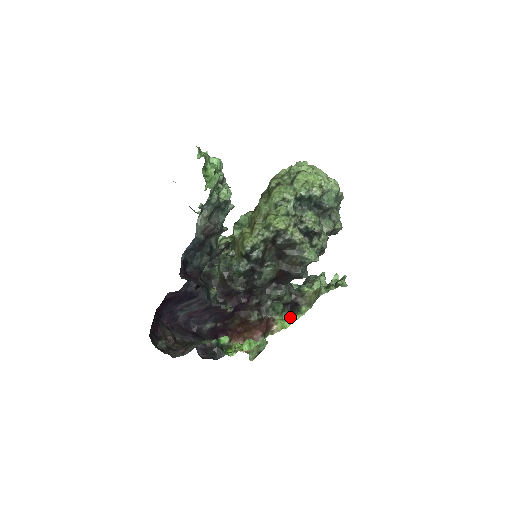
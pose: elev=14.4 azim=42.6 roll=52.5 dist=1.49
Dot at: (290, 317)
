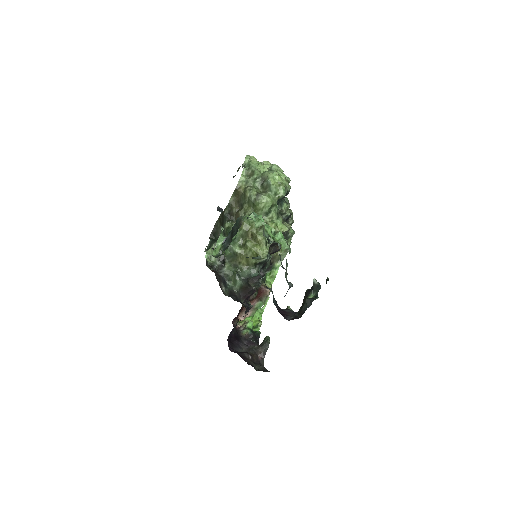
Dot at: (271, 276)
